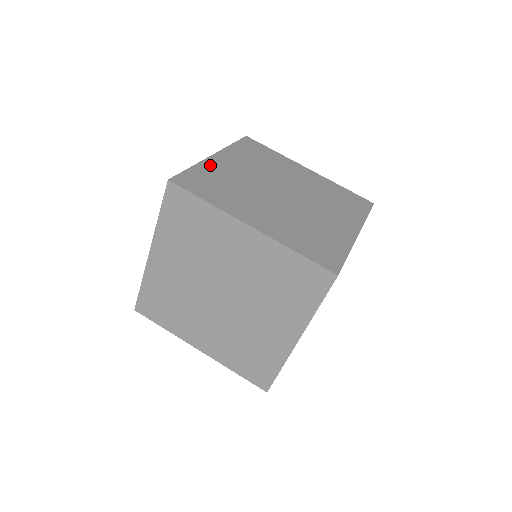
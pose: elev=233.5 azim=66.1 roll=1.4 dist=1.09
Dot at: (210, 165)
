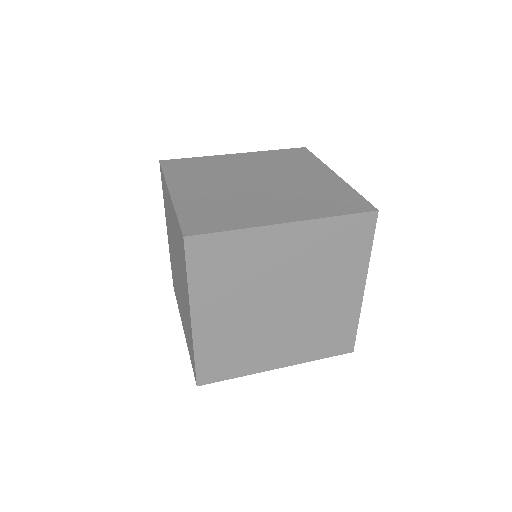
Dot at: occluded
